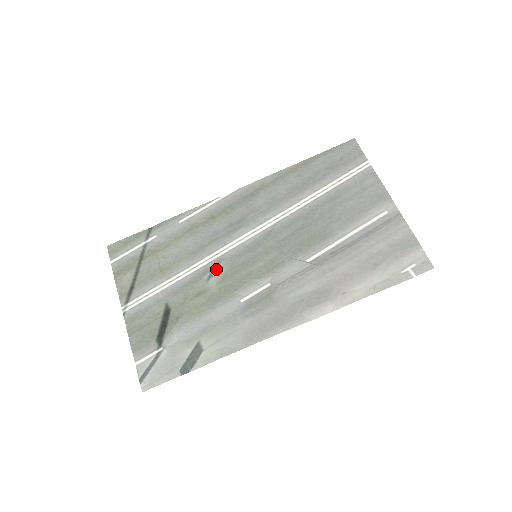
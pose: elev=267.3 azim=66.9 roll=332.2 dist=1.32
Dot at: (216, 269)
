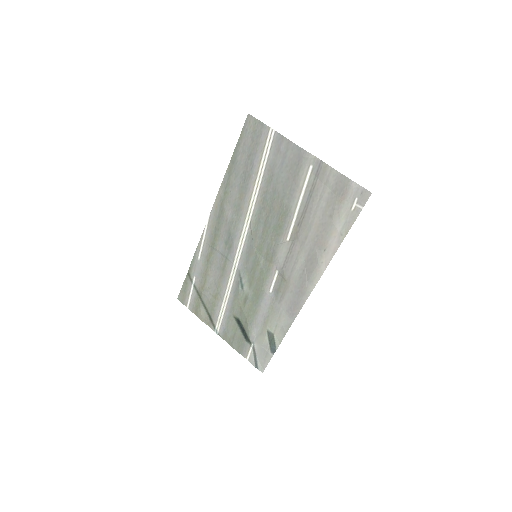
Dot at: (241, 279)
